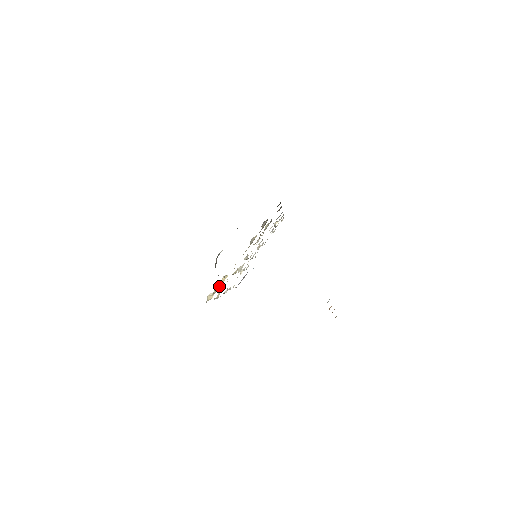
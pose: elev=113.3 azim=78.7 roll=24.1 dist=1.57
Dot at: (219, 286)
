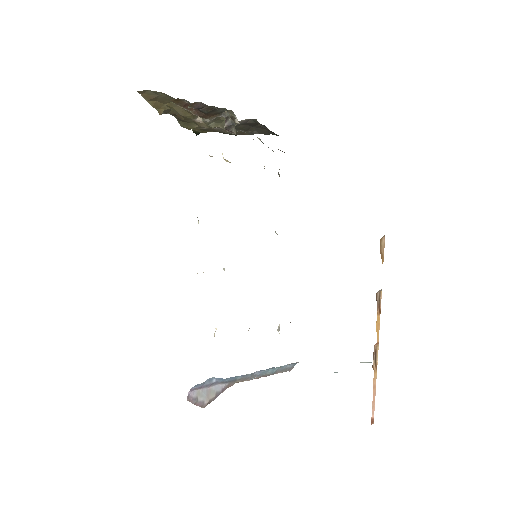
Dot at: occluded
